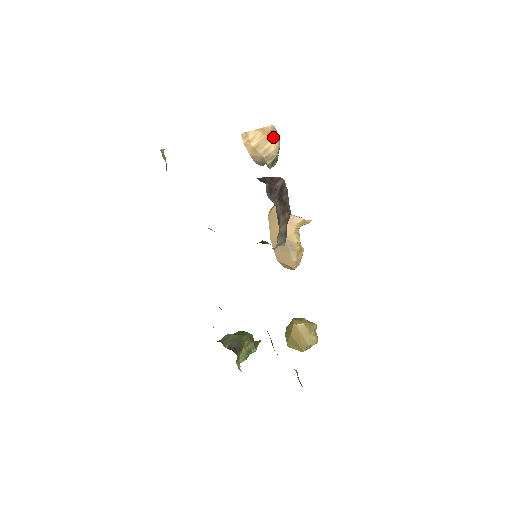
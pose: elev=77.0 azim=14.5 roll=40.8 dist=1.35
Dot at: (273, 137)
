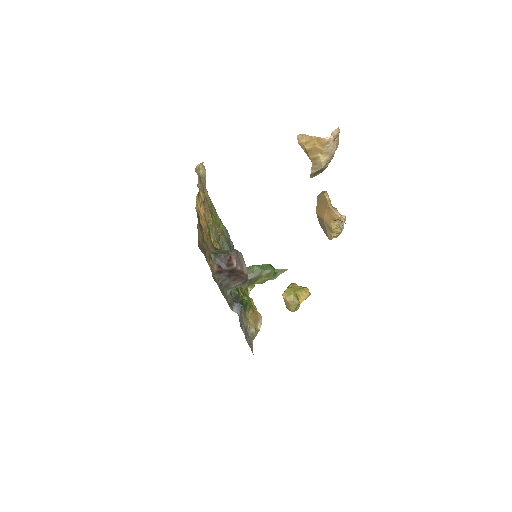
Dot at: (325, 149)
